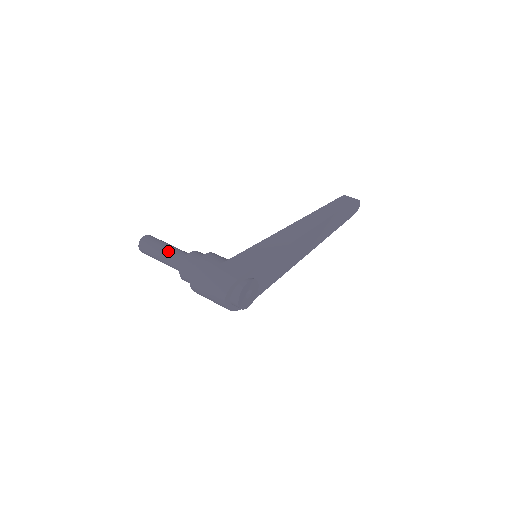
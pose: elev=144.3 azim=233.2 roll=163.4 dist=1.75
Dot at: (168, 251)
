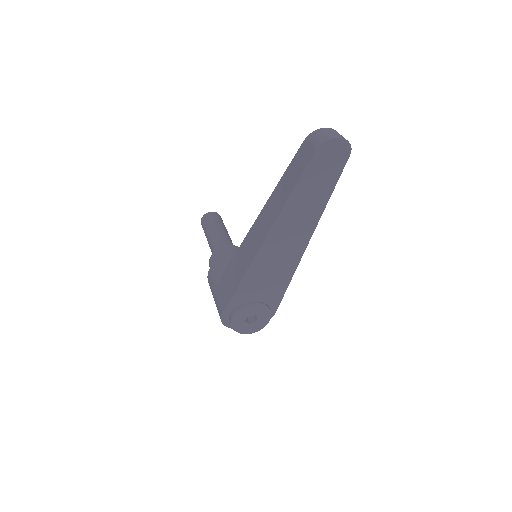
Dot at: (209, 245)
